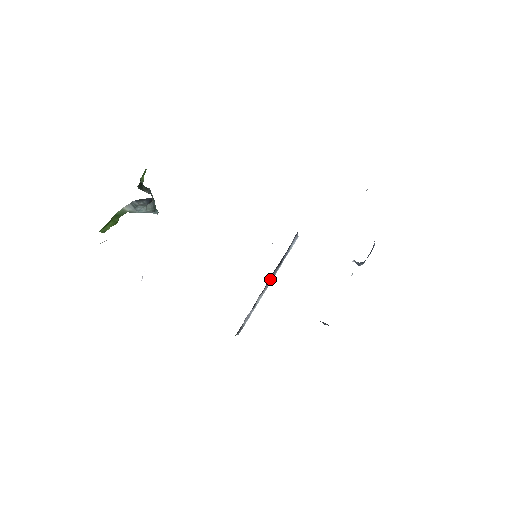
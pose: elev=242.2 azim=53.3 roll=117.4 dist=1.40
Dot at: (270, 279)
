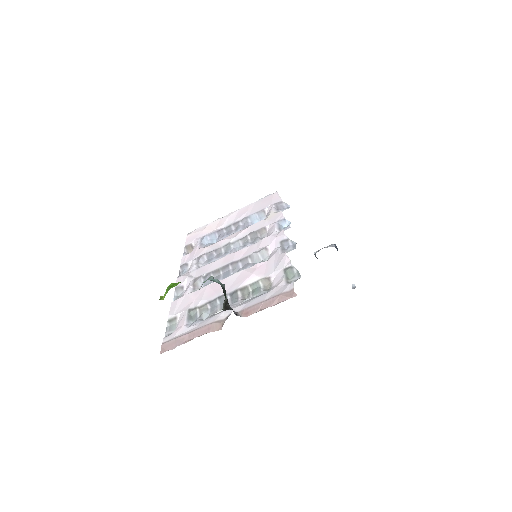
Dot at: occluded
